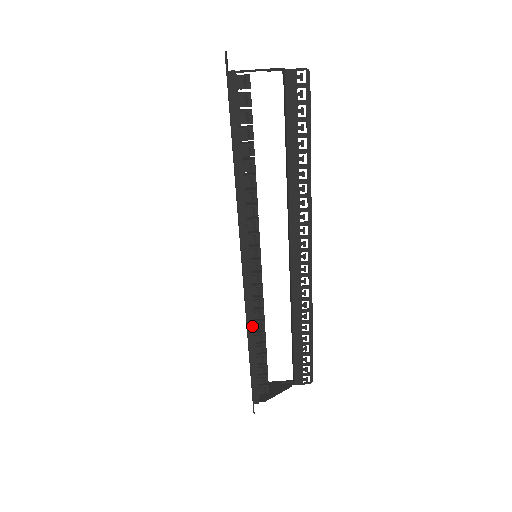
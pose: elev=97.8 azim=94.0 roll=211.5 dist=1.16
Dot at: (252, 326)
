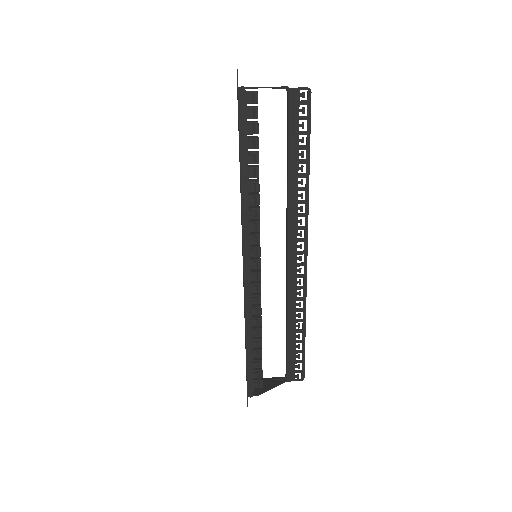
Dot at: (250, 321)
